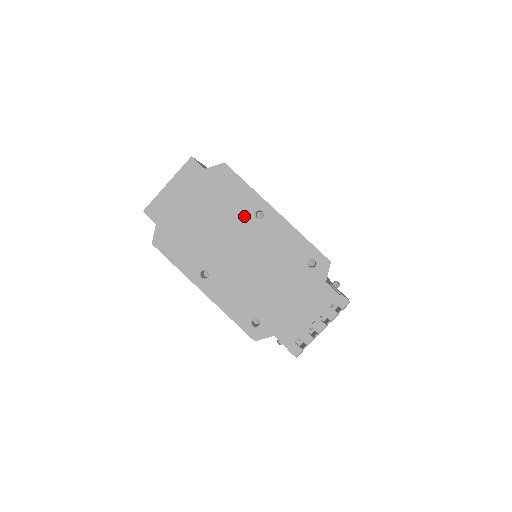
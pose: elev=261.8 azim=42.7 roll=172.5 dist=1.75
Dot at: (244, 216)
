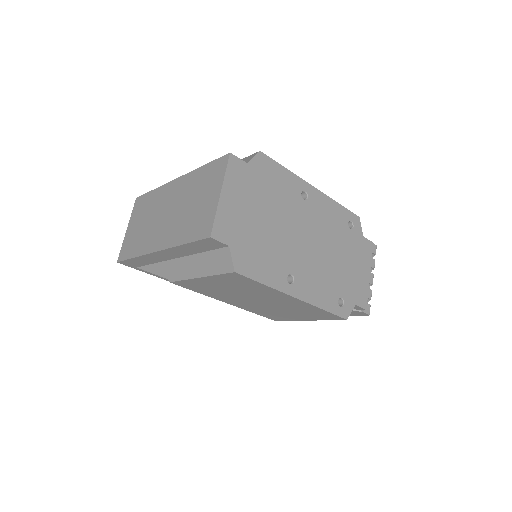
Dot at: (295, 202)
